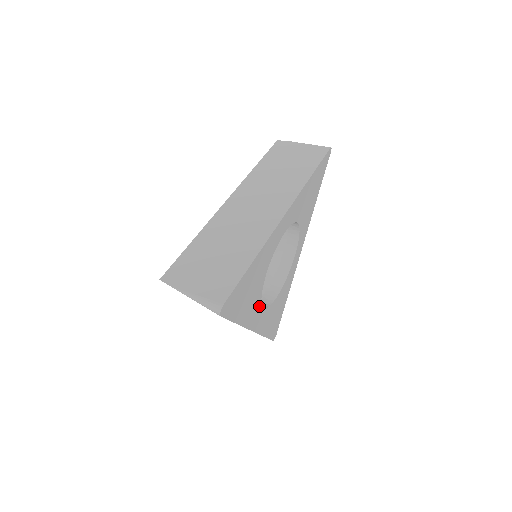
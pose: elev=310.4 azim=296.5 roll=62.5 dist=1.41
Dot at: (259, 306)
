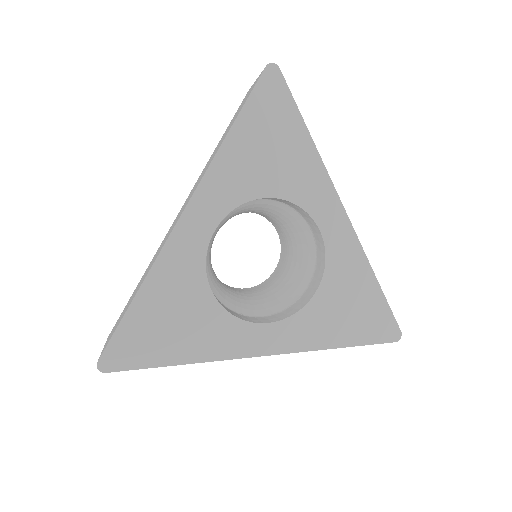
Dot at: (225, 208)
